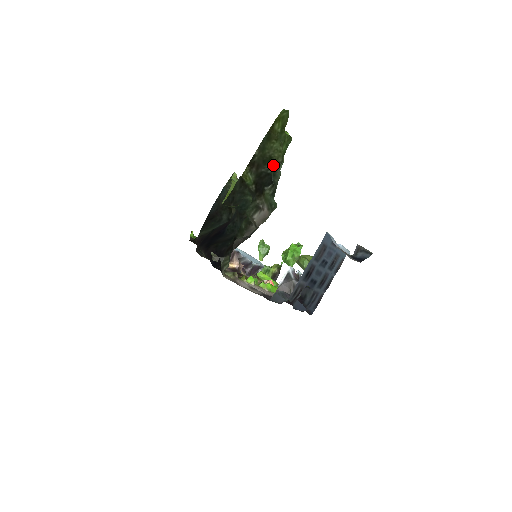
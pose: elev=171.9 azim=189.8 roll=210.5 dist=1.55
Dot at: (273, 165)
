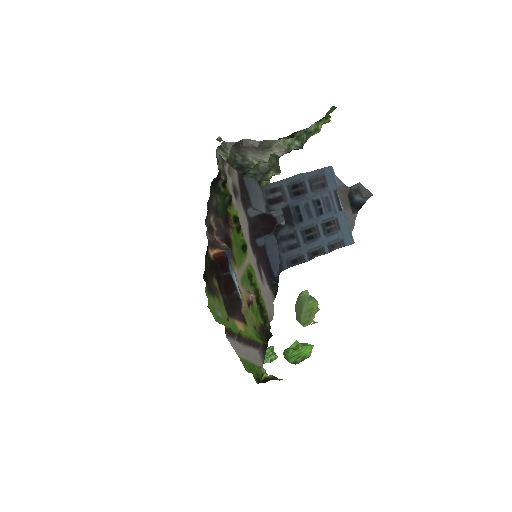
Dot at: occluded
